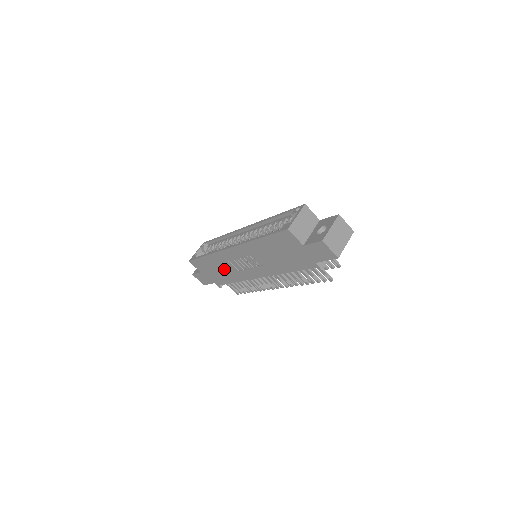
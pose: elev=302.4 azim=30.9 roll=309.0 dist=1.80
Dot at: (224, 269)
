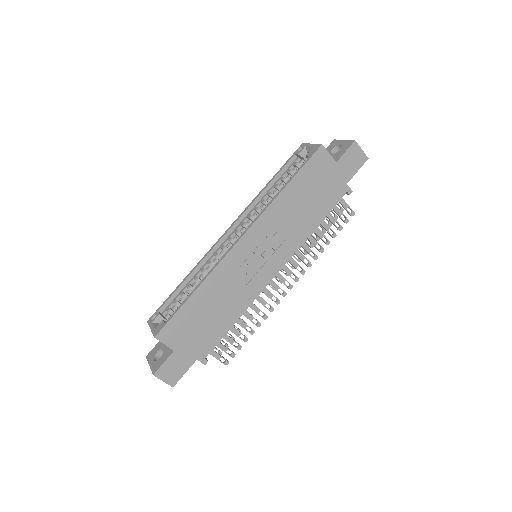
Dot at: (223, 301)
